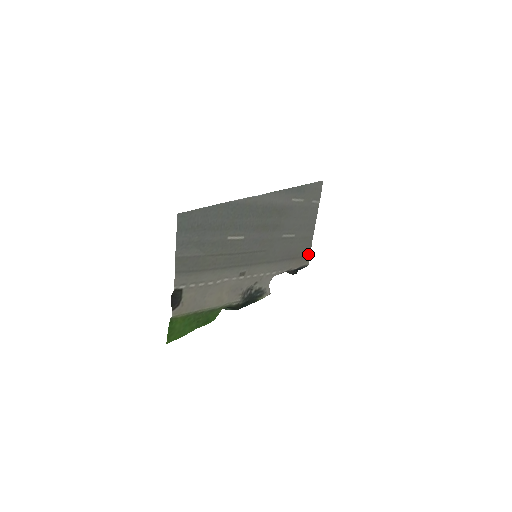
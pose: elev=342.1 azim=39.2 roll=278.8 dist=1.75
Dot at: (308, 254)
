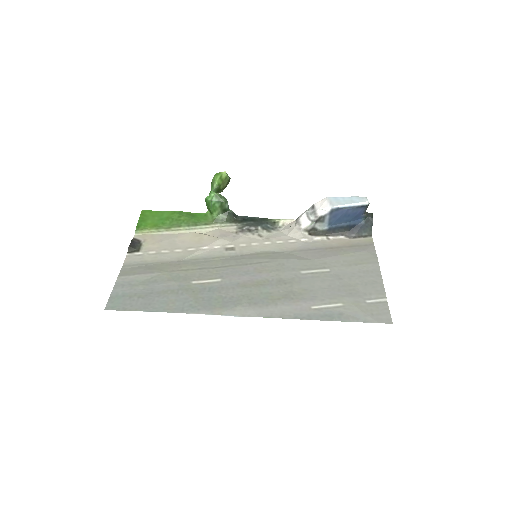
Dot at: (370, 246)
